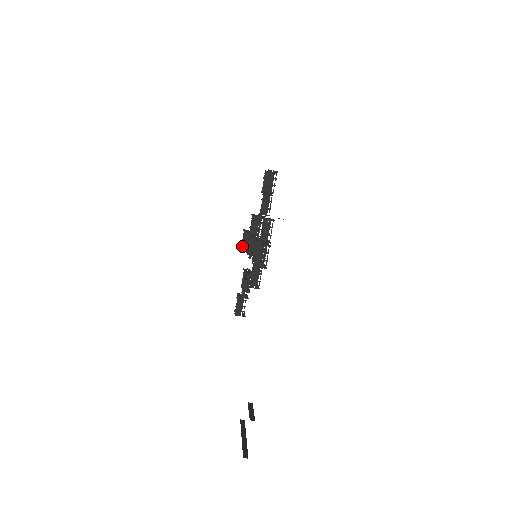
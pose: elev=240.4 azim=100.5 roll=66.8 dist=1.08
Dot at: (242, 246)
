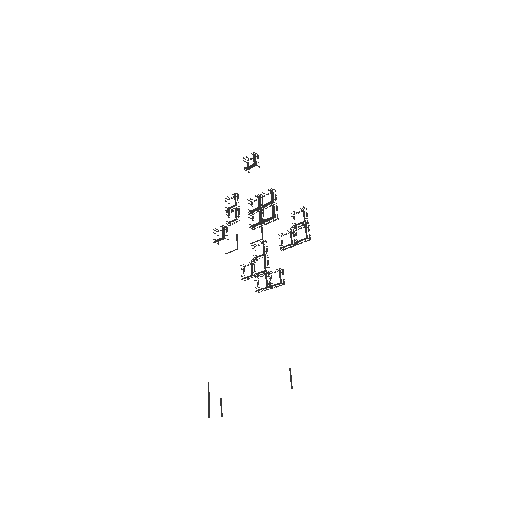
Dot at: occluded
